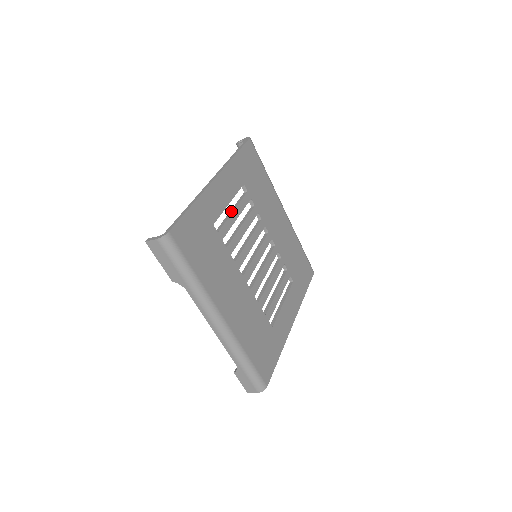
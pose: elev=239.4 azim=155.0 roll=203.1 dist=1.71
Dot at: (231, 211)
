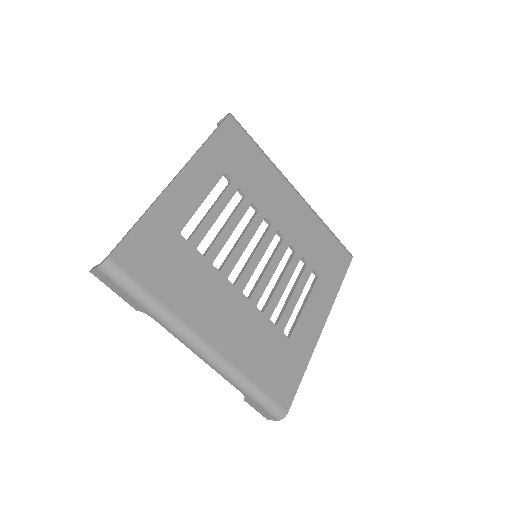
Dot at: (209, 210)
